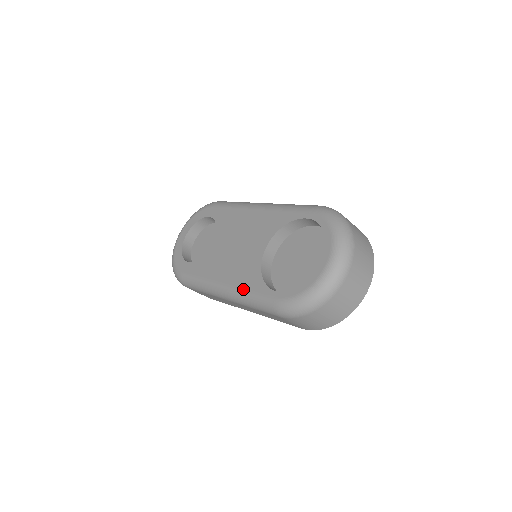
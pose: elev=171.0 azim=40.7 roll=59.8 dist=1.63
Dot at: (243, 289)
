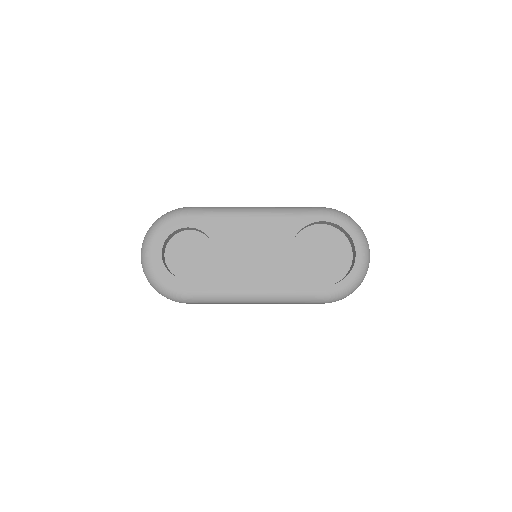
Dot at: (285, 291)
